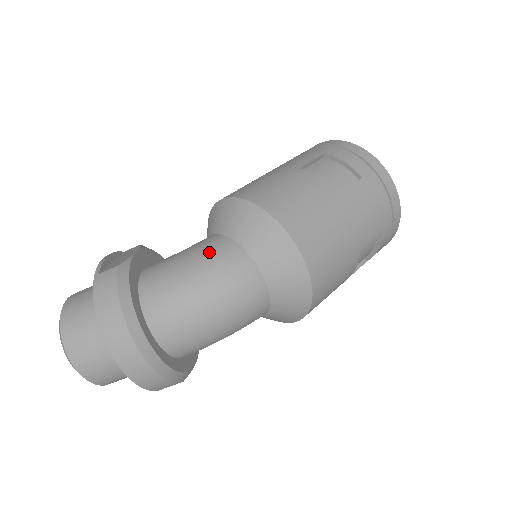
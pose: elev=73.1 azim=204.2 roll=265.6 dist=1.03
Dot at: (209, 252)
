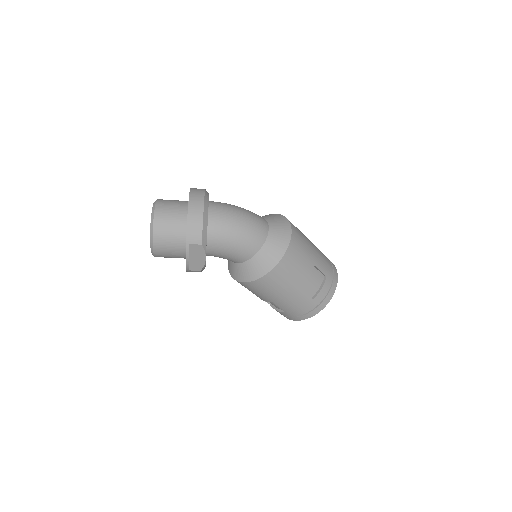
Dot at: occluded
